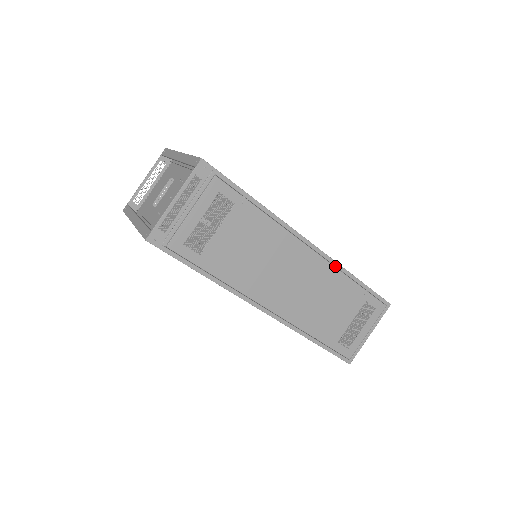
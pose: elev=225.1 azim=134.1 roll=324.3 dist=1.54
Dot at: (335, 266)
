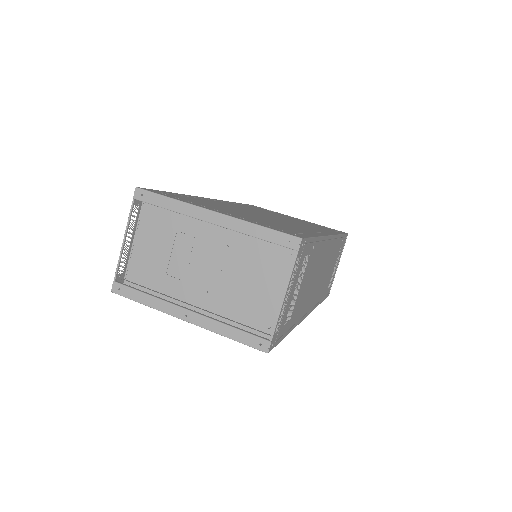
Dot at: (336, 238)
